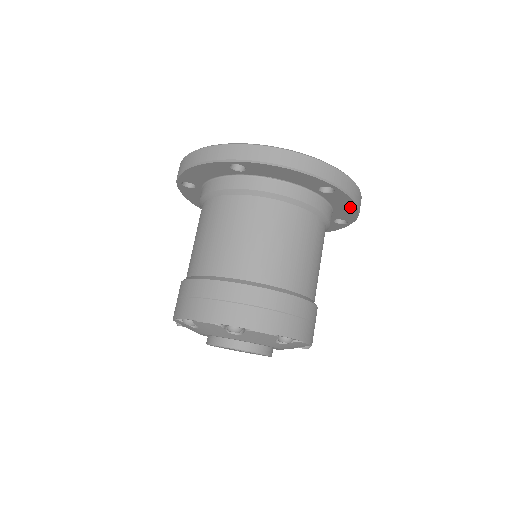
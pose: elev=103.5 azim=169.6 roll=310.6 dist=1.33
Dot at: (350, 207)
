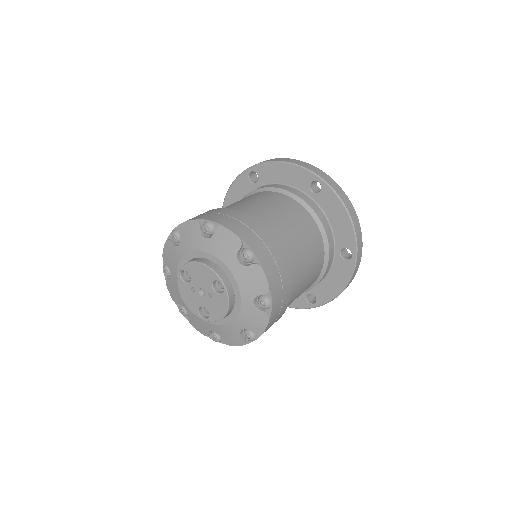
Dot at: (339, 285)
